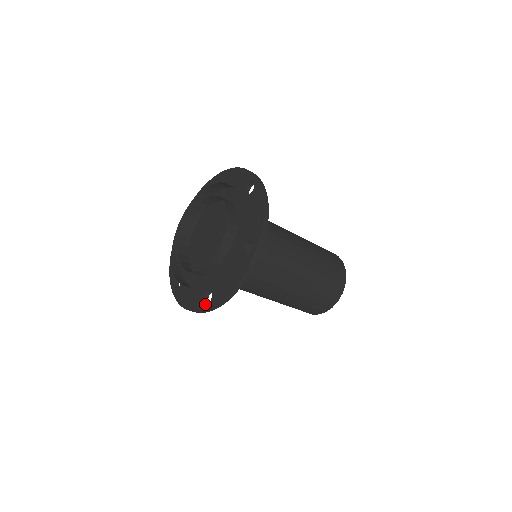
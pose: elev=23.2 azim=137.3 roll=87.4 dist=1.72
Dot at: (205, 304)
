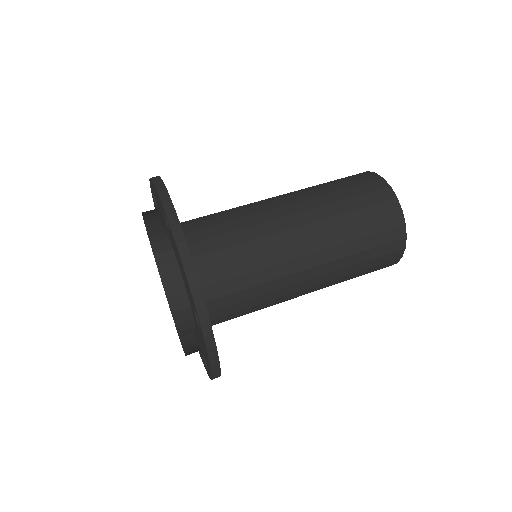
Dot at: occluded
